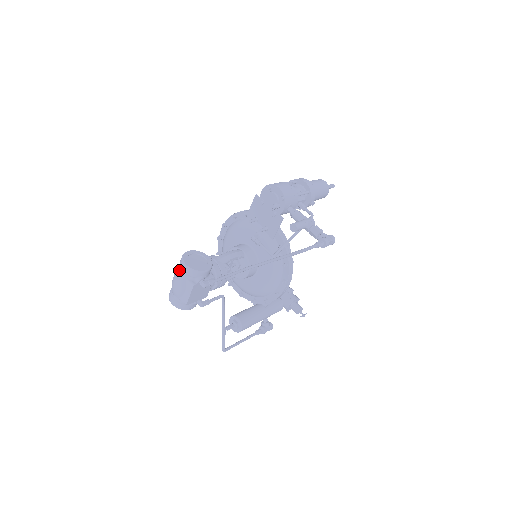
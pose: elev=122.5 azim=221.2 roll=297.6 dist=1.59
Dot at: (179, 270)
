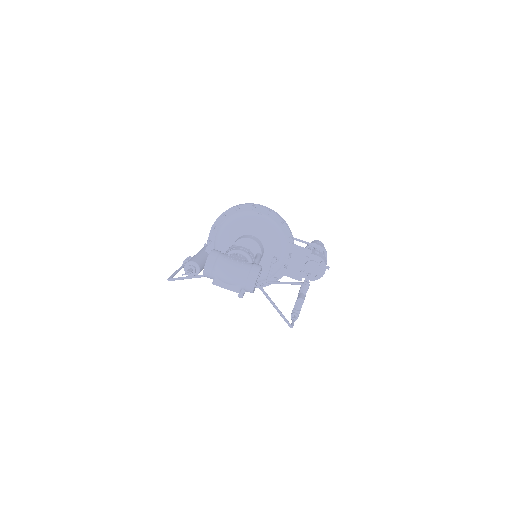
Dot at: (245, 275)
